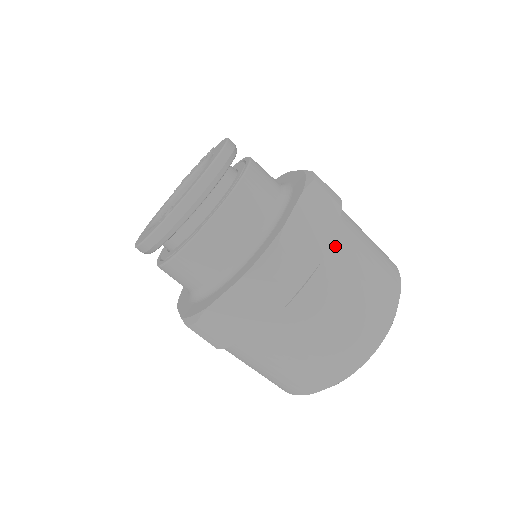
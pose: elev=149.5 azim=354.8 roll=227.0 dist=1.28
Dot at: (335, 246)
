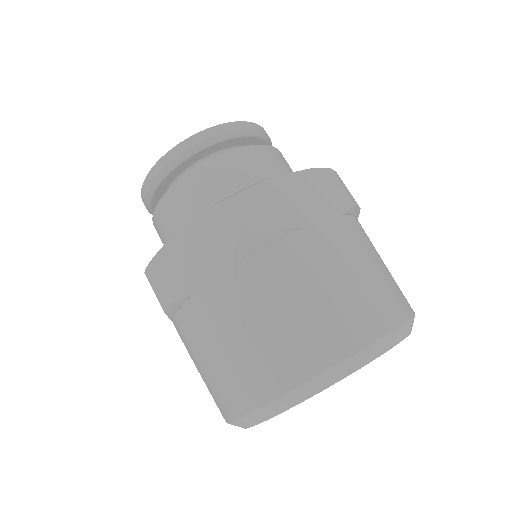
Dot at: (328, 227)
